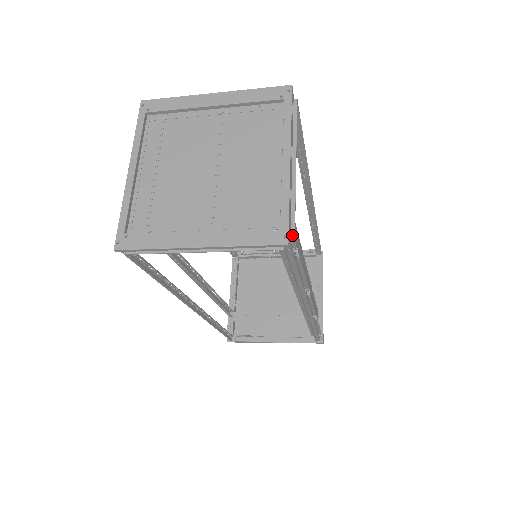
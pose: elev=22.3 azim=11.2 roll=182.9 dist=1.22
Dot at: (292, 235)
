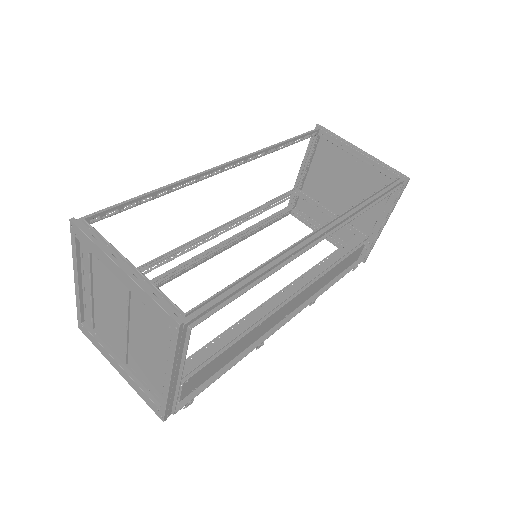
Dot at: (172, 412)
